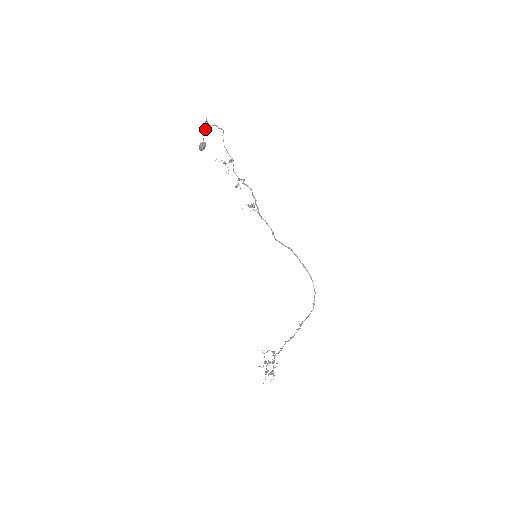
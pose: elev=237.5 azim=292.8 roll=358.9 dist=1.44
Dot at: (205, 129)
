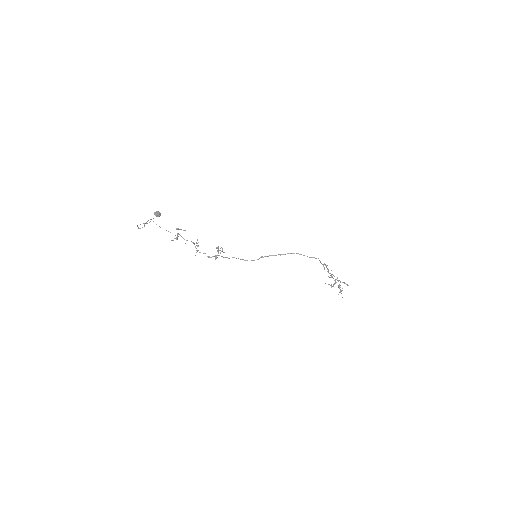
Dot at: occluded
